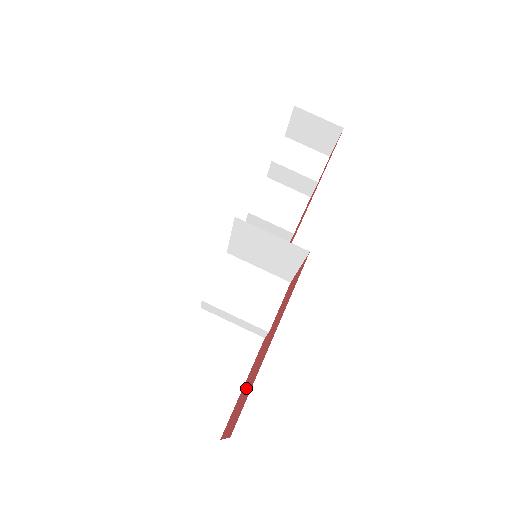
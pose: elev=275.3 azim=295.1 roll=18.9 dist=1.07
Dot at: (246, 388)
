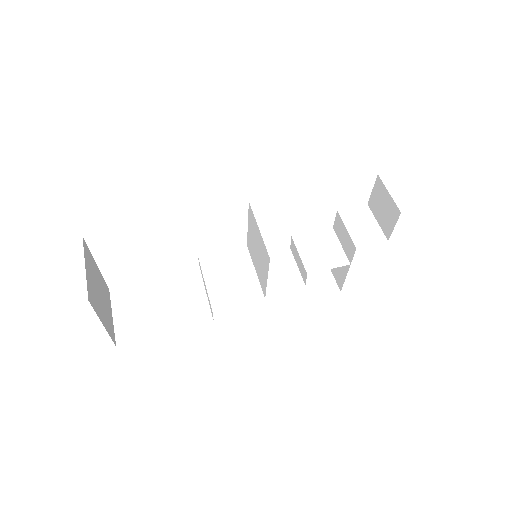
Dot at: occluded
